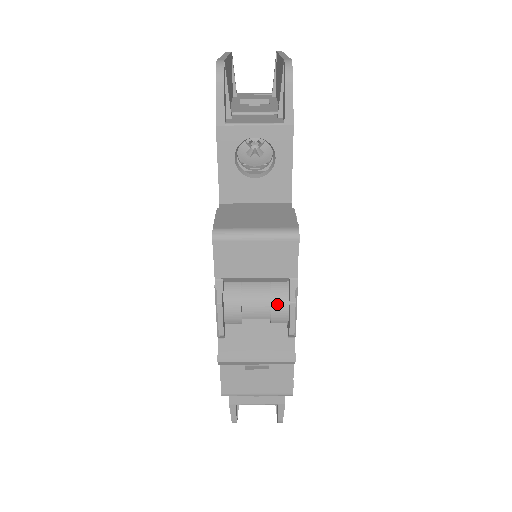
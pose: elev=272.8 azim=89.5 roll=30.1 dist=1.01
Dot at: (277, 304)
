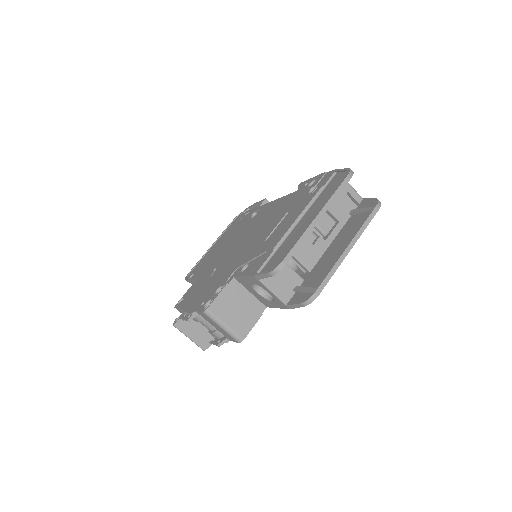
Dot at: (215, 334)
